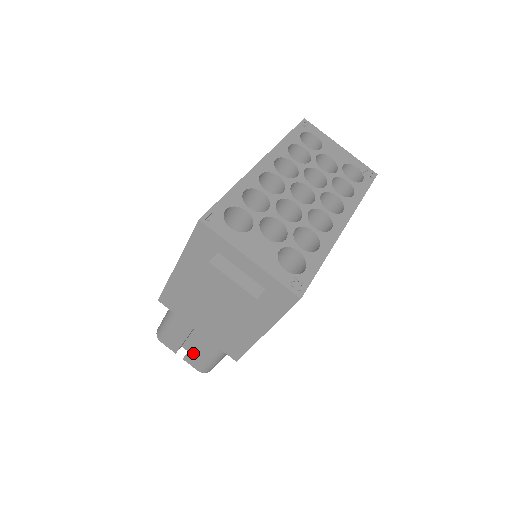
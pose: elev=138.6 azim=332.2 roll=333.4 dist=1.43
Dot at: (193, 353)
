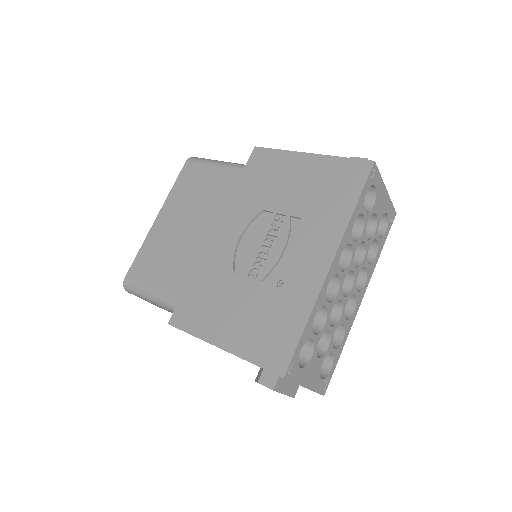
Dot at: (164, 309)
